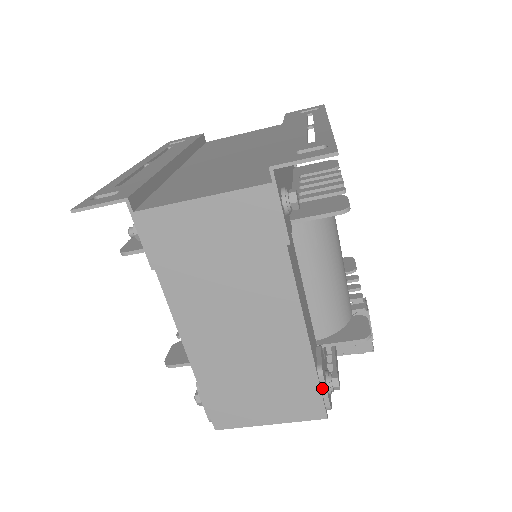
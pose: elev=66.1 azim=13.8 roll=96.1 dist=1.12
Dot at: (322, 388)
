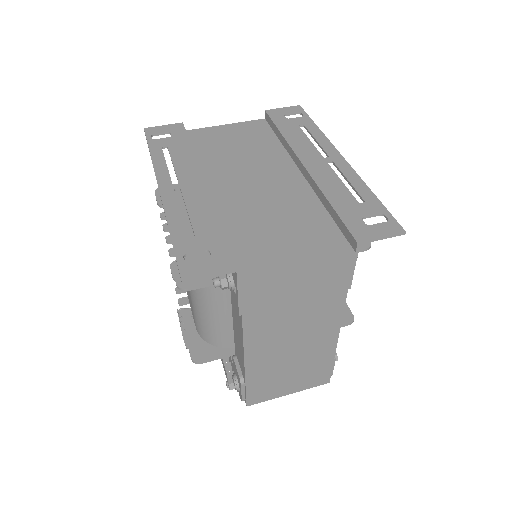
Dot at: (332, 366)
